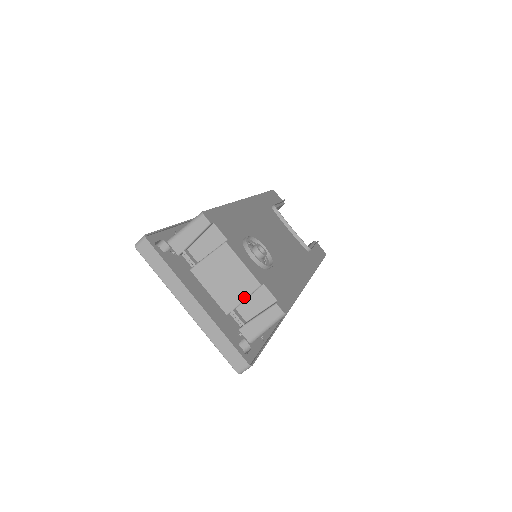
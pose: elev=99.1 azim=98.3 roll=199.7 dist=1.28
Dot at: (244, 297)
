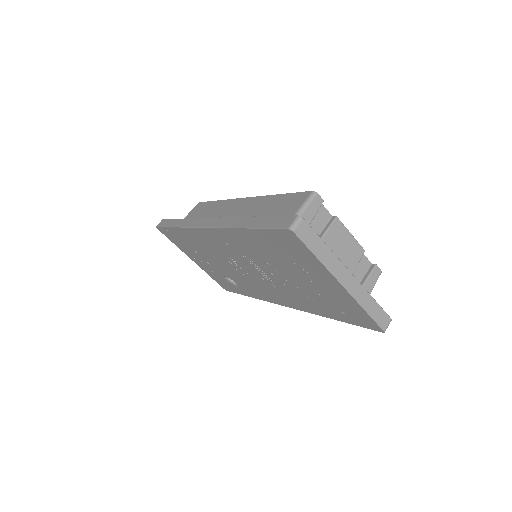
Dot at: (355, 266)
